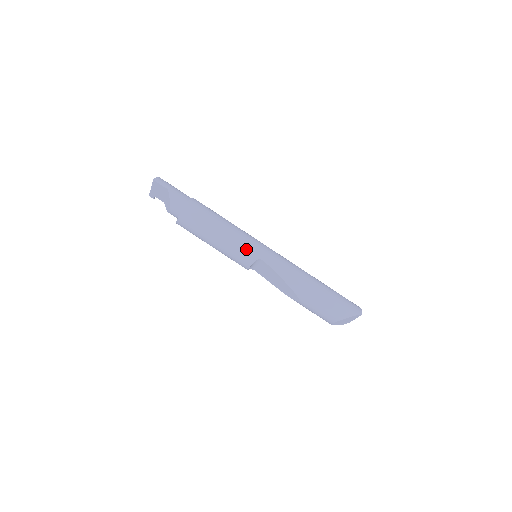
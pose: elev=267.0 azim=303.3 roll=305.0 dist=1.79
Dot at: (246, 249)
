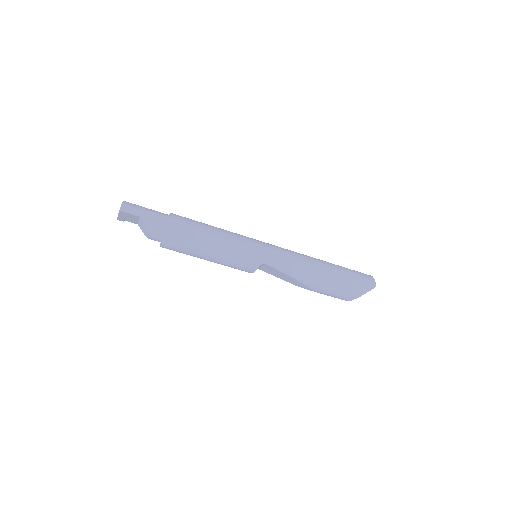
Dot at: (246, 258)
